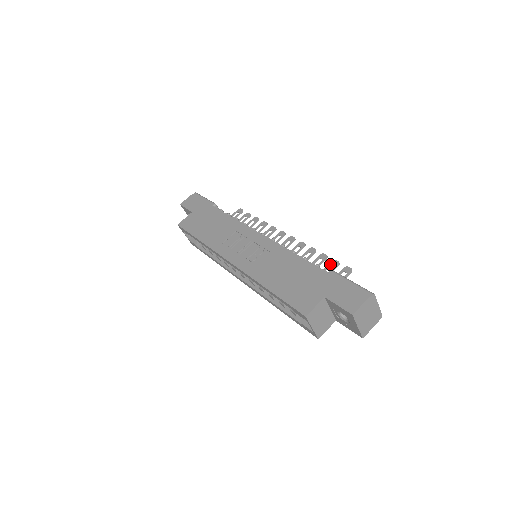
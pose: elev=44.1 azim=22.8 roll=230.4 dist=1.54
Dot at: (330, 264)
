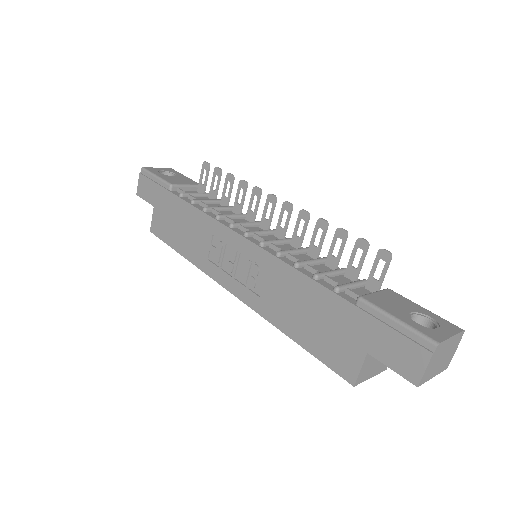
Dot at: (355, 248)
